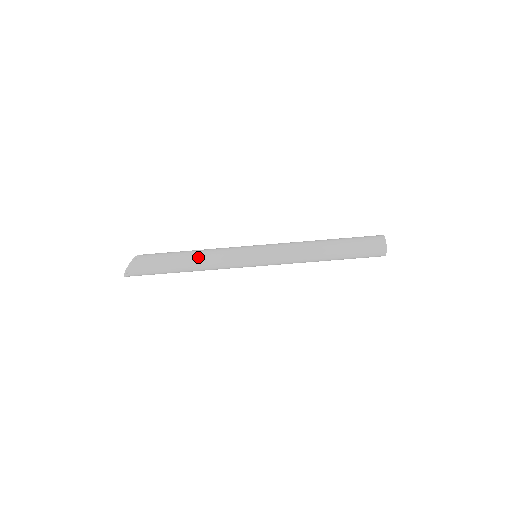
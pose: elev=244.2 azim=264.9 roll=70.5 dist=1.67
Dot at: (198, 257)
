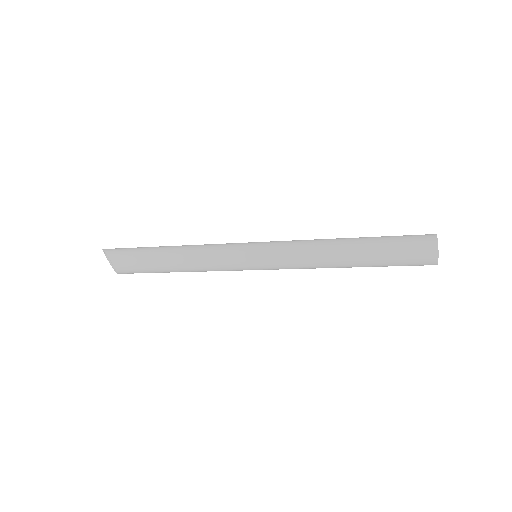
Dot at: (185, 271)
